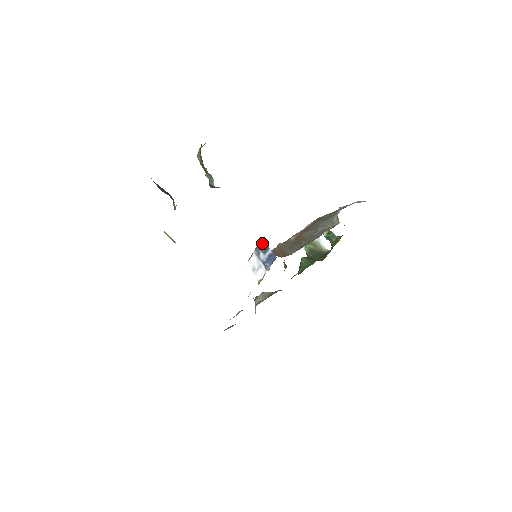
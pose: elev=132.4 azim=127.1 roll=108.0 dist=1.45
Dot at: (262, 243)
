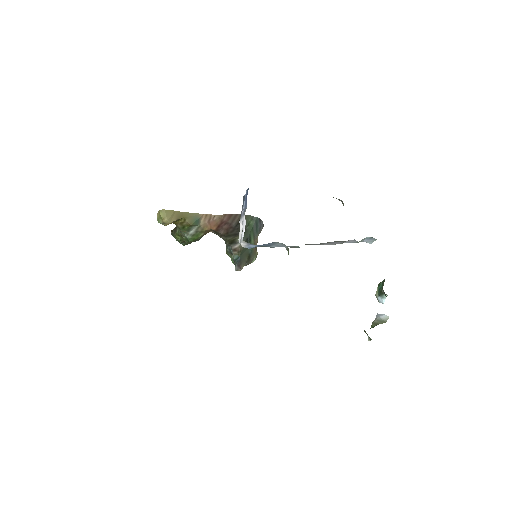
Dot at: (243, 201)
